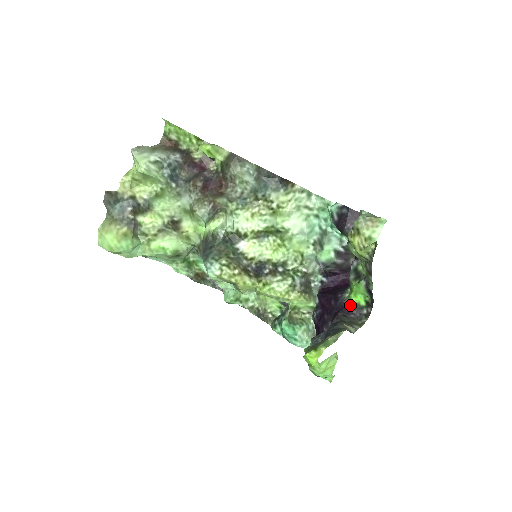
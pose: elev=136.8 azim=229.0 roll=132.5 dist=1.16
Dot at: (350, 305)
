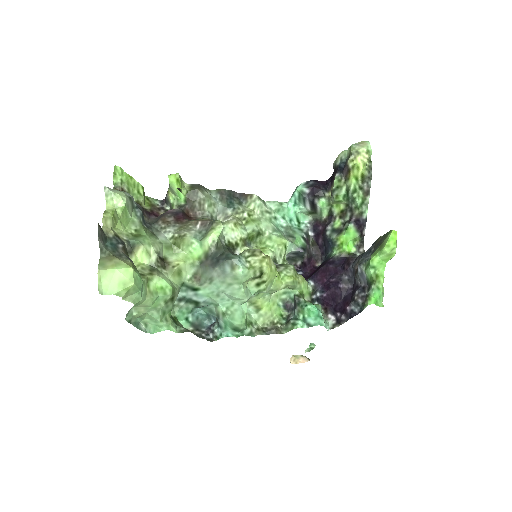
Dot at: (346, 257)
